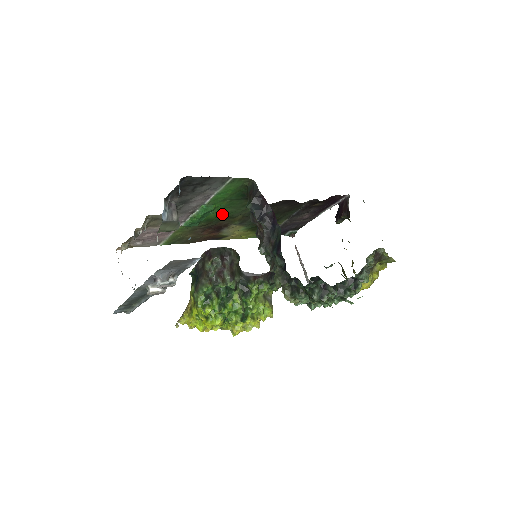
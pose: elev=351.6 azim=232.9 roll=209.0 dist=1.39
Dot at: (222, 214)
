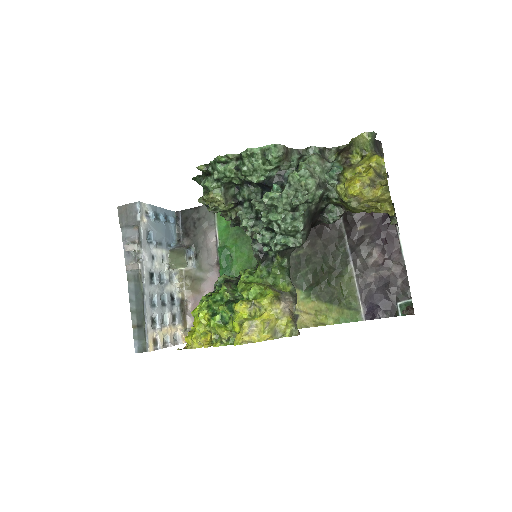
Dot at: (250, 263)
